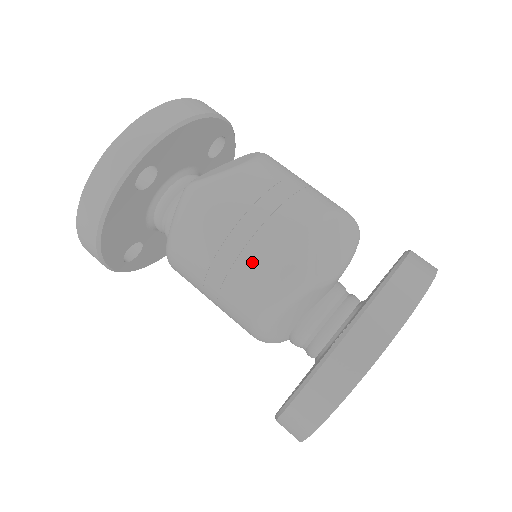
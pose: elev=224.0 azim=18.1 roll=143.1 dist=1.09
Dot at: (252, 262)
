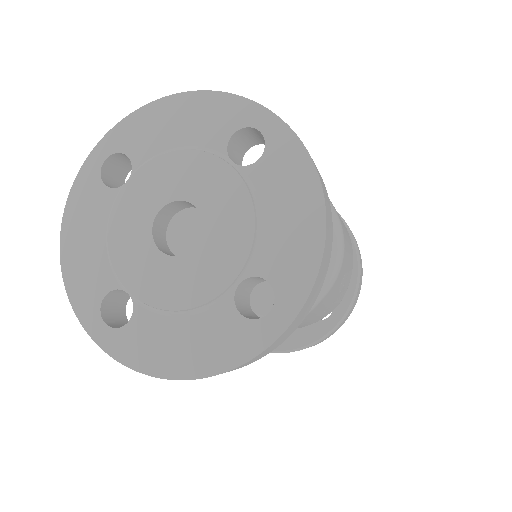
Dot at: (320, 317)
